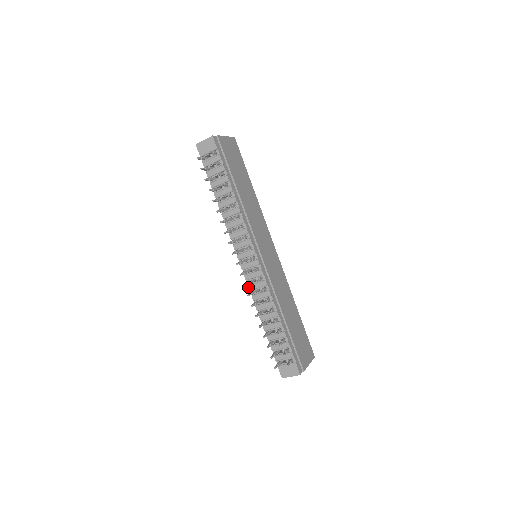
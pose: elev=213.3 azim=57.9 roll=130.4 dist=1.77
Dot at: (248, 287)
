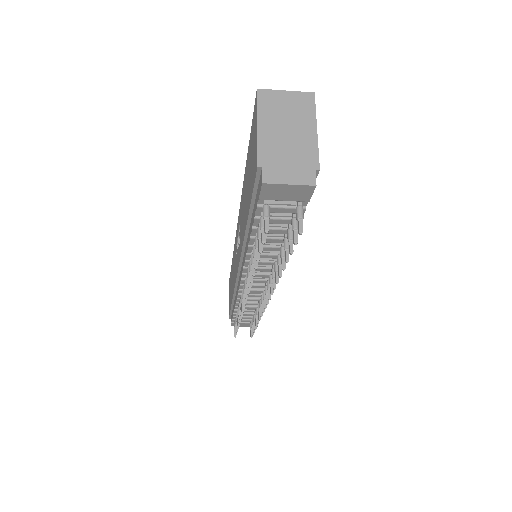
Dot at: (237, 296)
